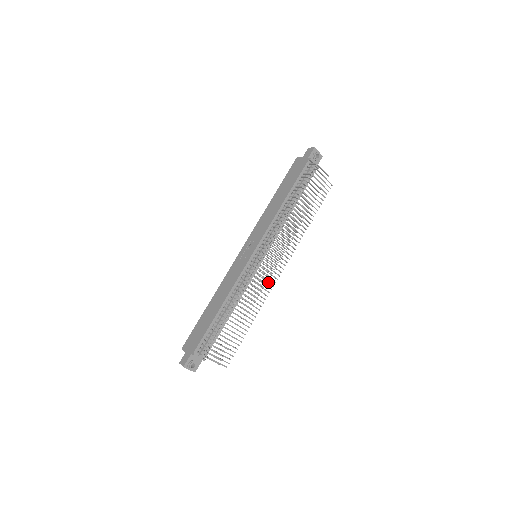
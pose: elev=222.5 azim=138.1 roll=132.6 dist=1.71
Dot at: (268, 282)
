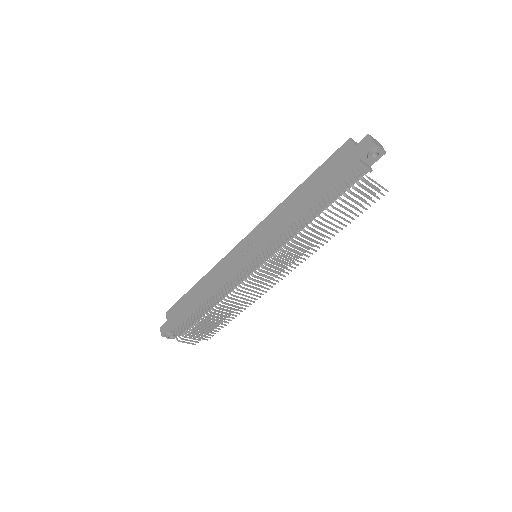
Dot at: occluded
